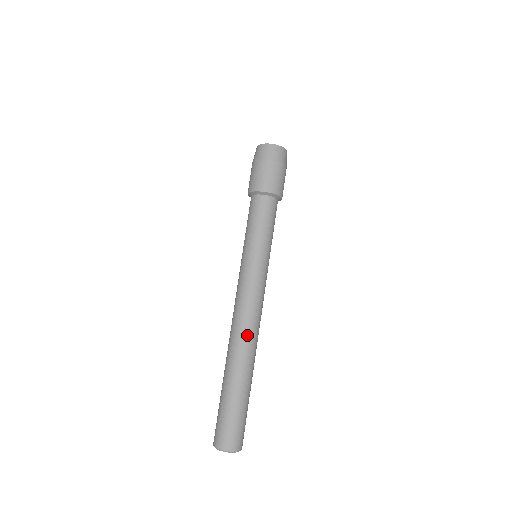
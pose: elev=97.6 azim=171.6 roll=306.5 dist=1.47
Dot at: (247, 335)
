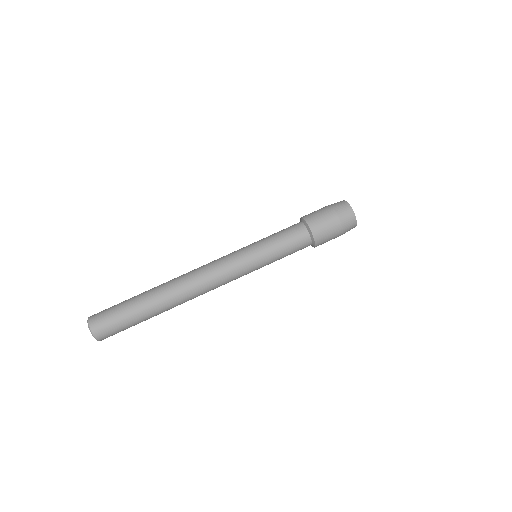
Dot at: (191, 293)
